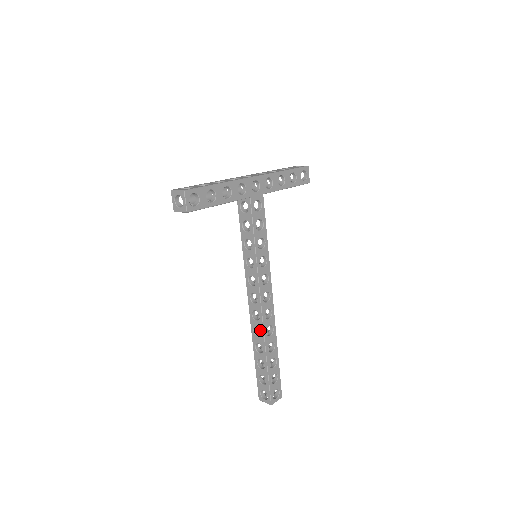
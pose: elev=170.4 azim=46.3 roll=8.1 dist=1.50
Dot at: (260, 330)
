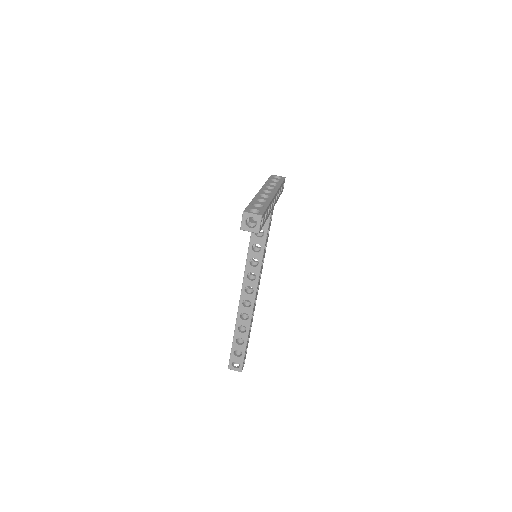
Dot at: (248, 315)
